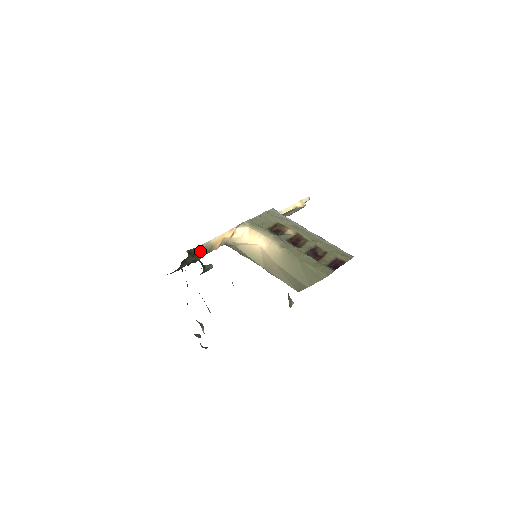
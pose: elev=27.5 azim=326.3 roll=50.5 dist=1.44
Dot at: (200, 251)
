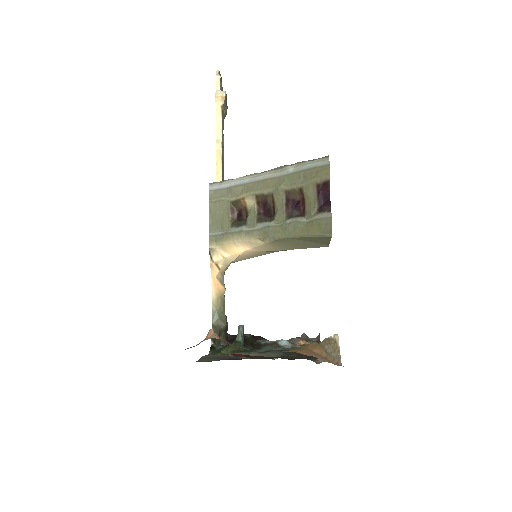
Dot at: (218, 318)
